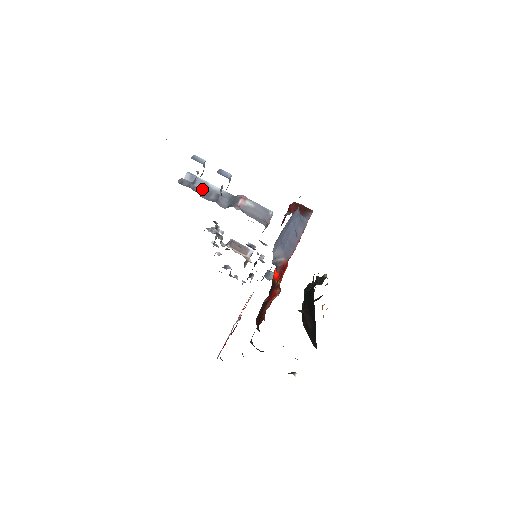
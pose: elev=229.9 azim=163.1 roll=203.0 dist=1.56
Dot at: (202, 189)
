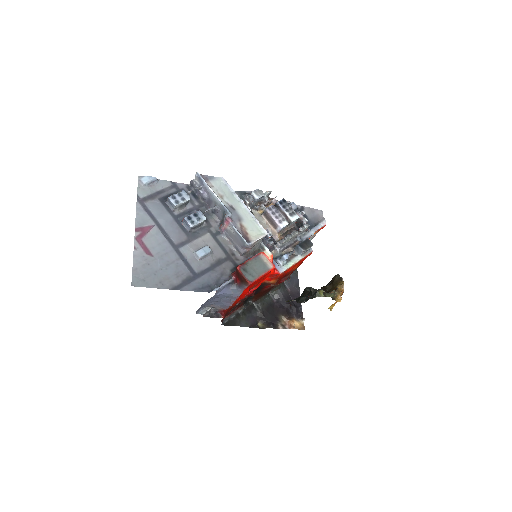
Dot at: (205, 197)
